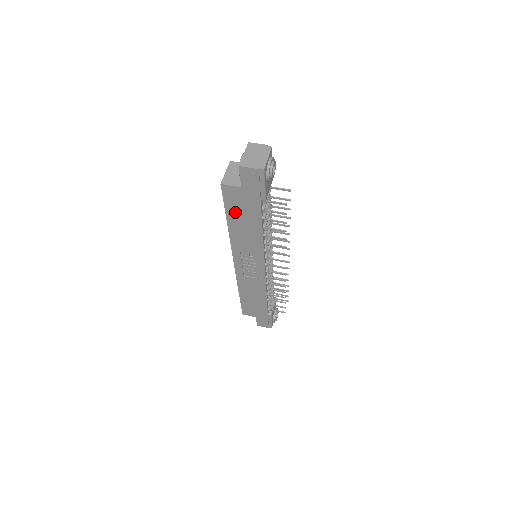
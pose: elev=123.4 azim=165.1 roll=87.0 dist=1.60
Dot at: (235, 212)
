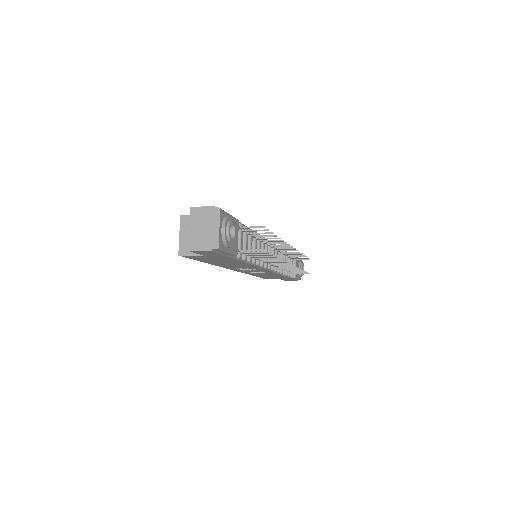
Dot at: (210, 261)
